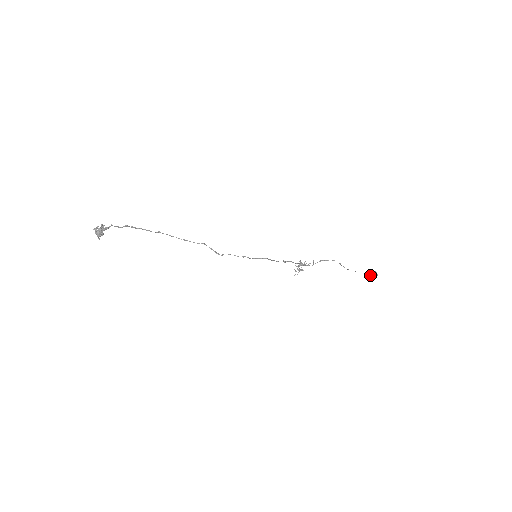
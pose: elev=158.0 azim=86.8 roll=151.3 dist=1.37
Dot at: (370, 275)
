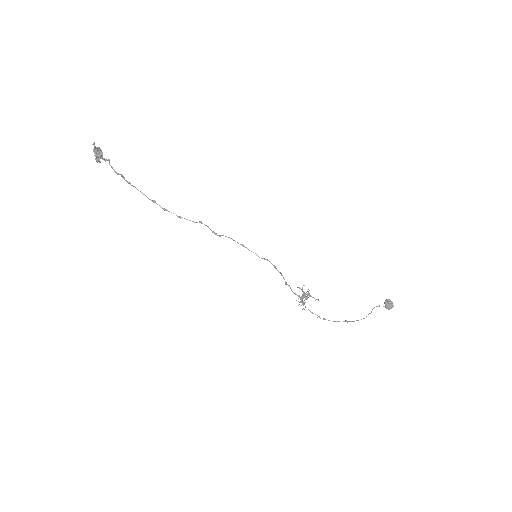
Dot at: (385, 304)
